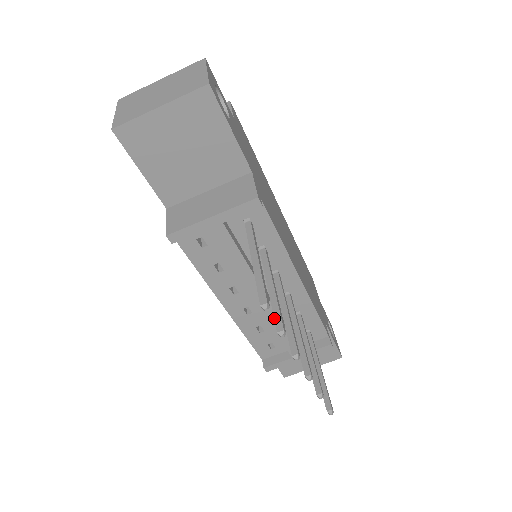
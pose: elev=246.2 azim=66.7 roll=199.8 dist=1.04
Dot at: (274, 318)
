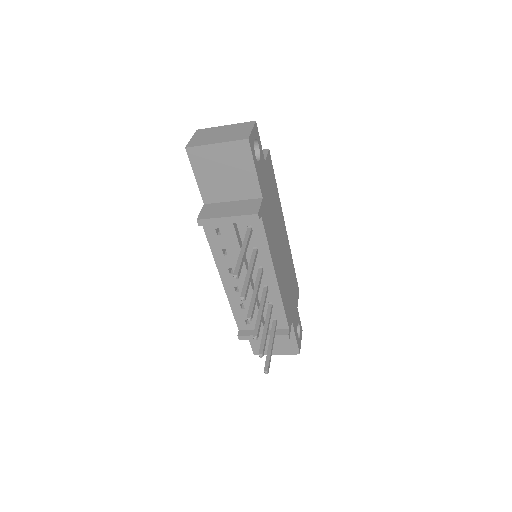
Dot at: (242, 289)
